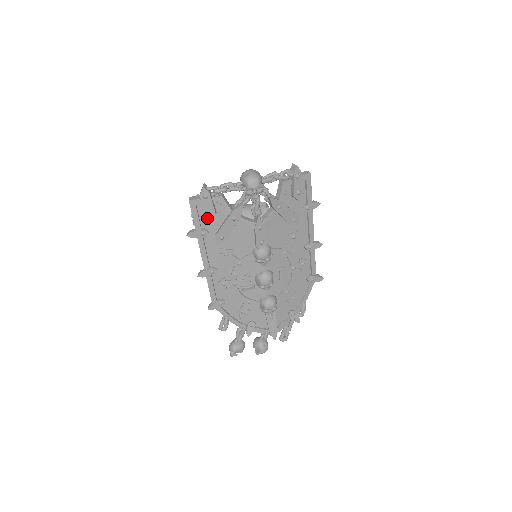
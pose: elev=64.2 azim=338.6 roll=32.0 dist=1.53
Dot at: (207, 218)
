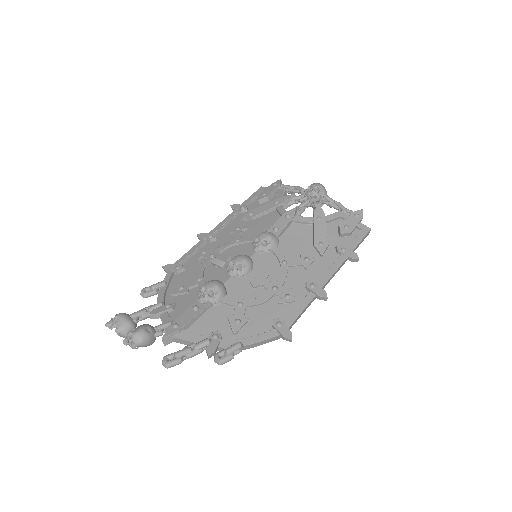
Dot at: (259, 197)
